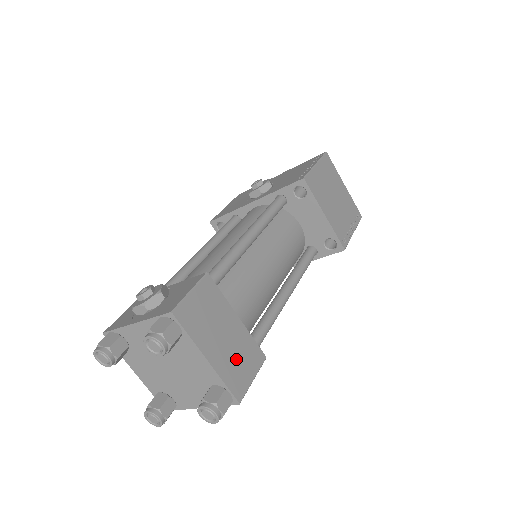
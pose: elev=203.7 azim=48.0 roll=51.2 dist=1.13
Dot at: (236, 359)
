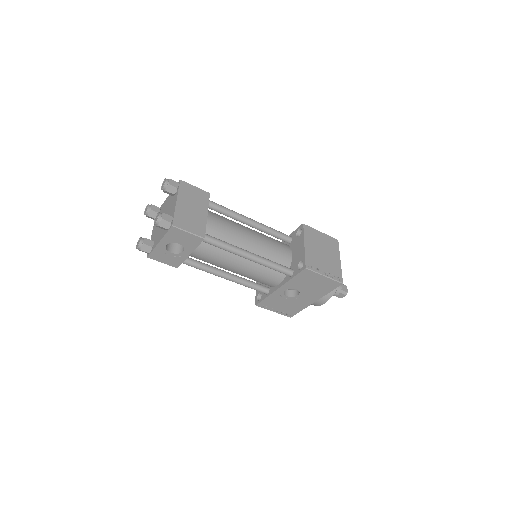
Dot at: (189, 218)
